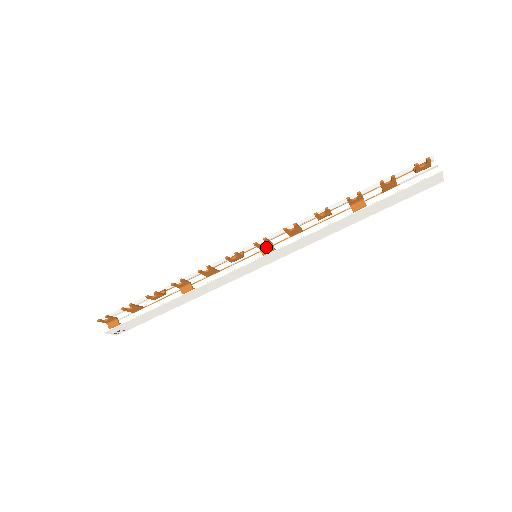
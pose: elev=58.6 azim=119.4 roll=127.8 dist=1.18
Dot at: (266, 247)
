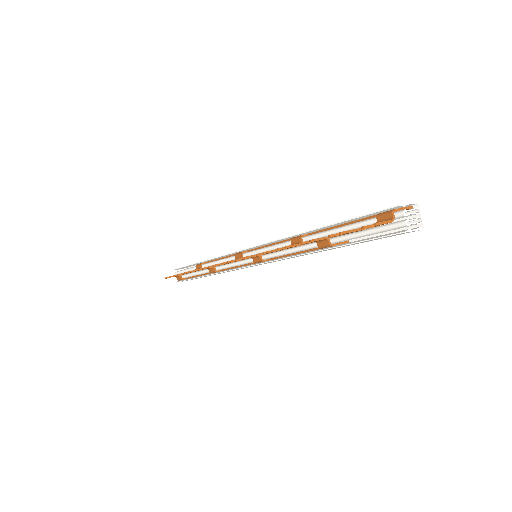
Dot at: (255, 257)
